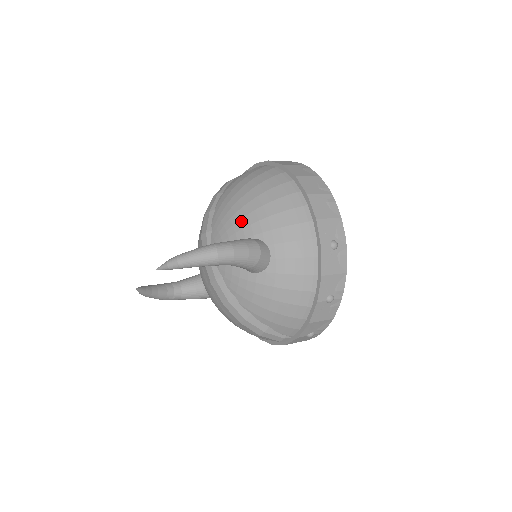
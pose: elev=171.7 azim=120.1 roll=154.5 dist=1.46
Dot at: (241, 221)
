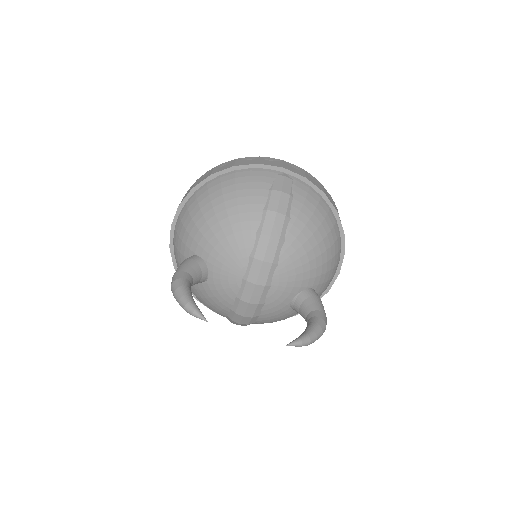
Dot at: (311, 272)
